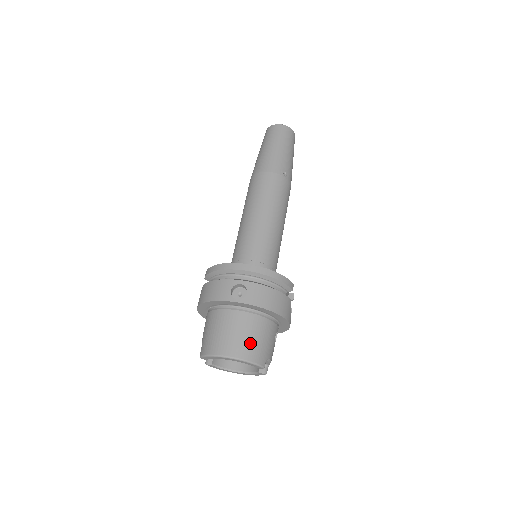
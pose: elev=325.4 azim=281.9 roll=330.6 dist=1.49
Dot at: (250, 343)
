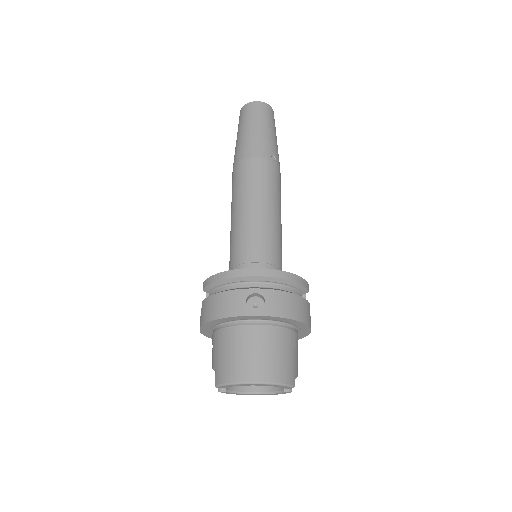
Dot at: (277, 361)
